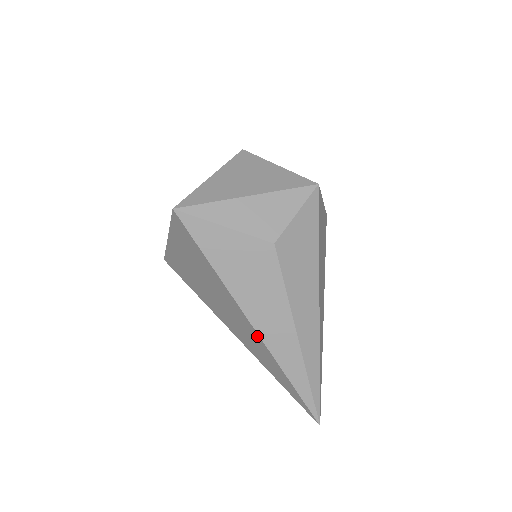
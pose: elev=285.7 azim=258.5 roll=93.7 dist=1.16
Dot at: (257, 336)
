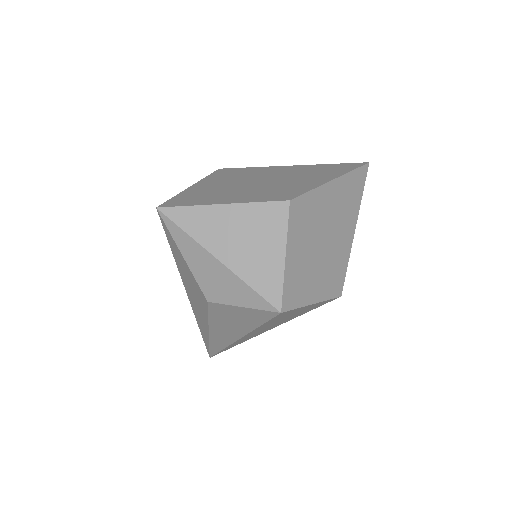
Dot at: occluded
